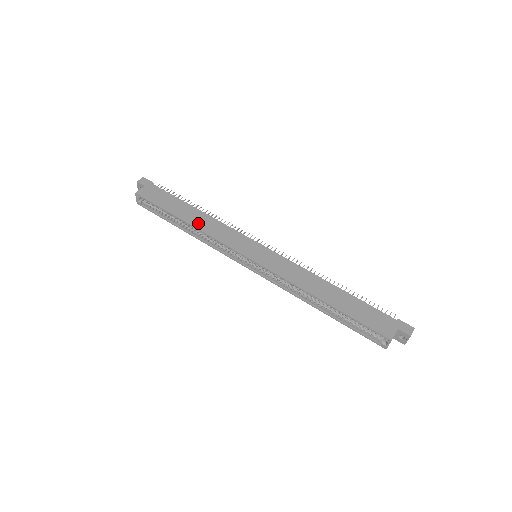
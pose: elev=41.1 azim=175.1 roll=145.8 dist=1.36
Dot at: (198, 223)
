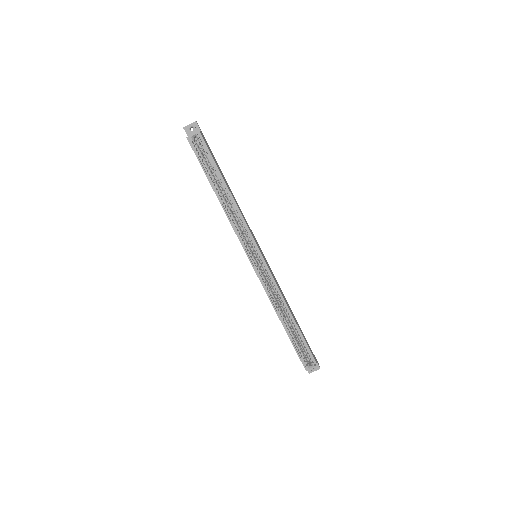
Dot at: occluded
